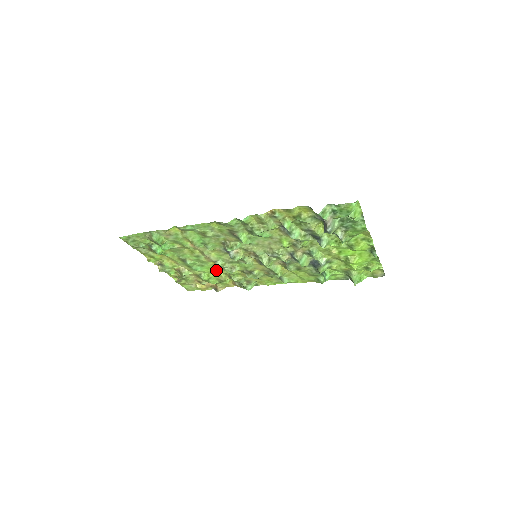
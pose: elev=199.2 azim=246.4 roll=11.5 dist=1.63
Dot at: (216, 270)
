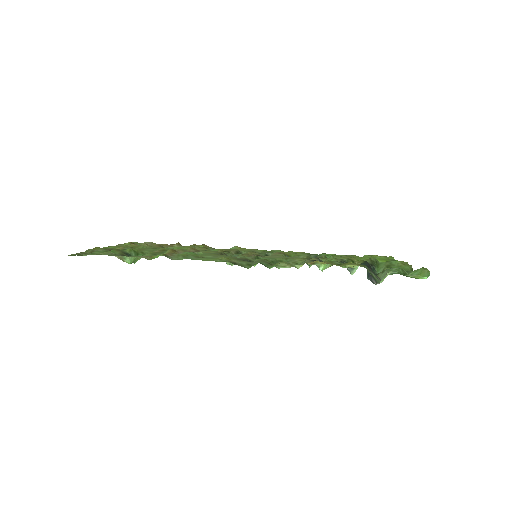
Dot at: occluded
